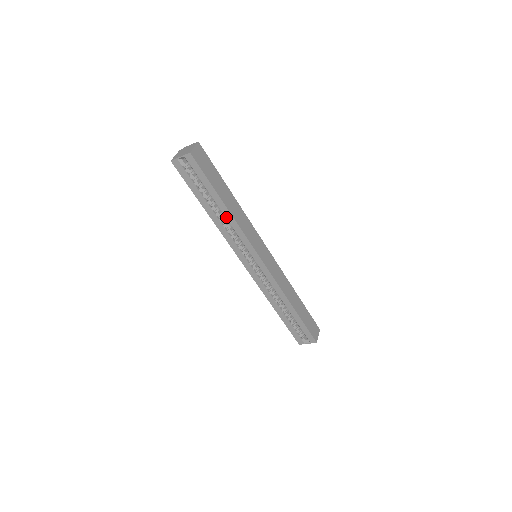
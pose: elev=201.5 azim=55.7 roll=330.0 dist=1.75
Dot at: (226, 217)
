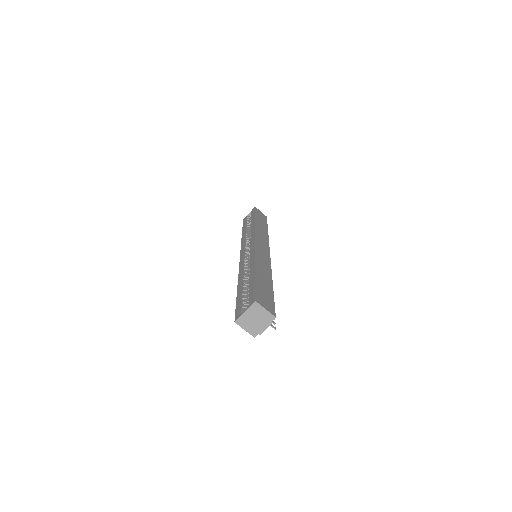
Dot at: occluded
